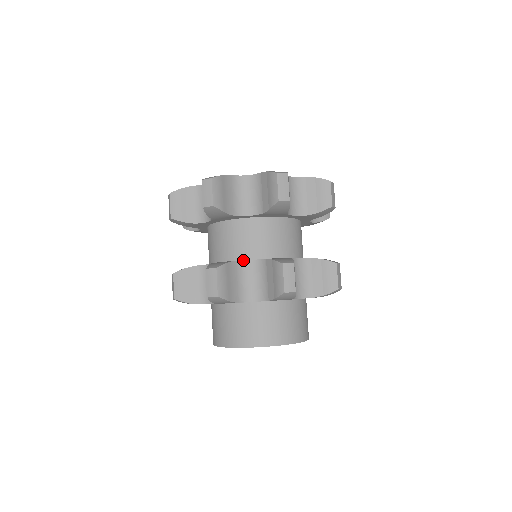
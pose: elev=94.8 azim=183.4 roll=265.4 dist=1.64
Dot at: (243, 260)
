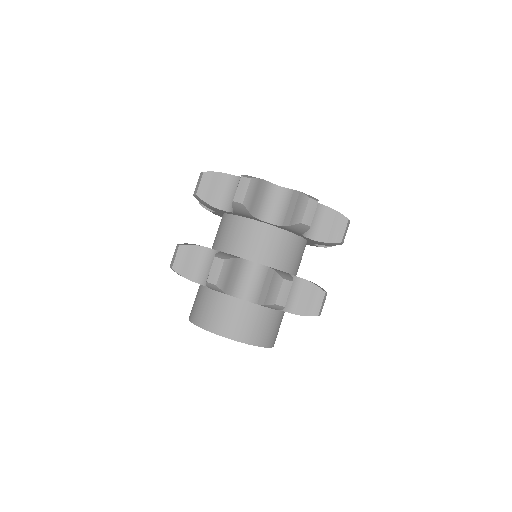
Dot at: (290, 274)
